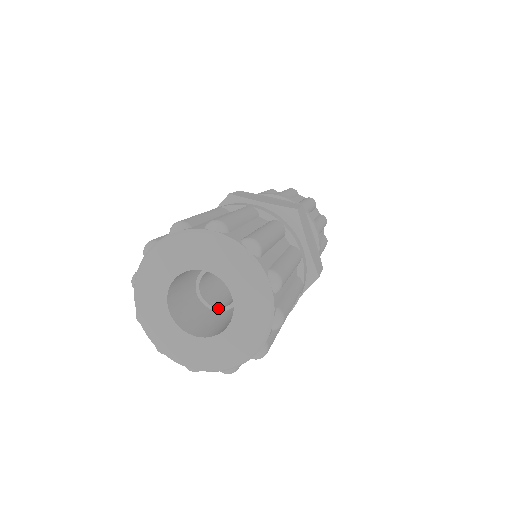
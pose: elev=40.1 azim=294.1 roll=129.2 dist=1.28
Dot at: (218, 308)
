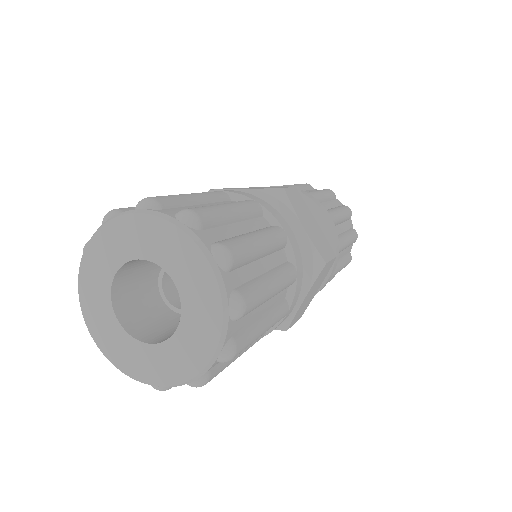
Dot at: occluded
